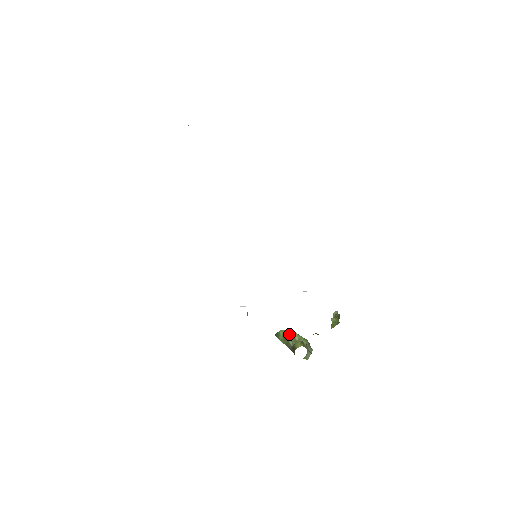
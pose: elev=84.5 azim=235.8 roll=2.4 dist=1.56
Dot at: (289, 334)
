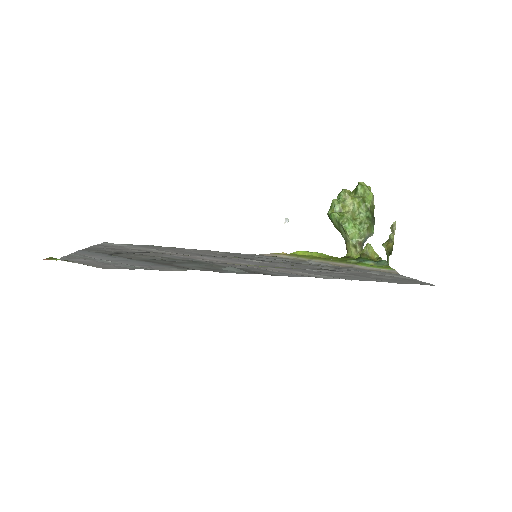
Dot at: (341, 227)
